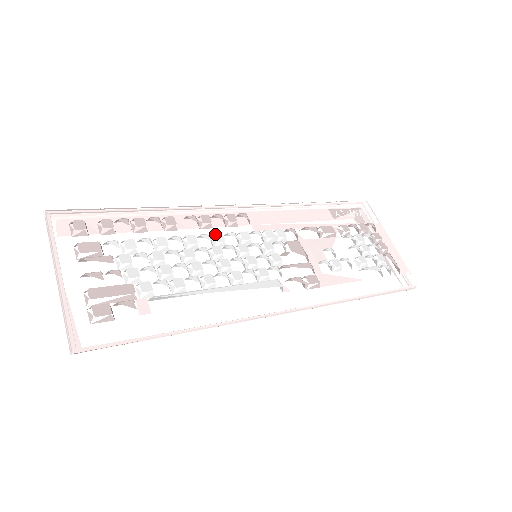
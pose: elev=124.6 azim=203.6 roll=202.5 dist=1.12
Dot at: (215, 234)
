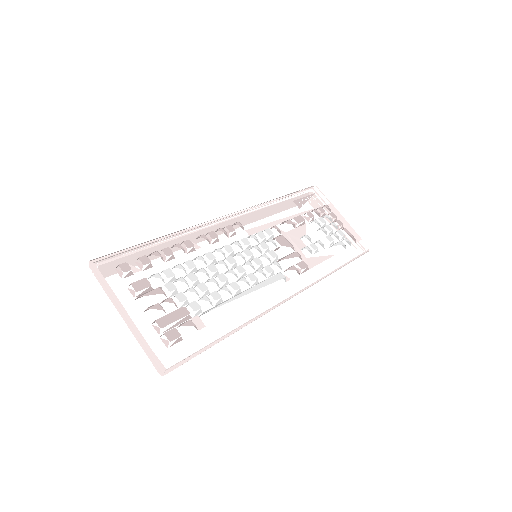
Dot at: (224, 246)
